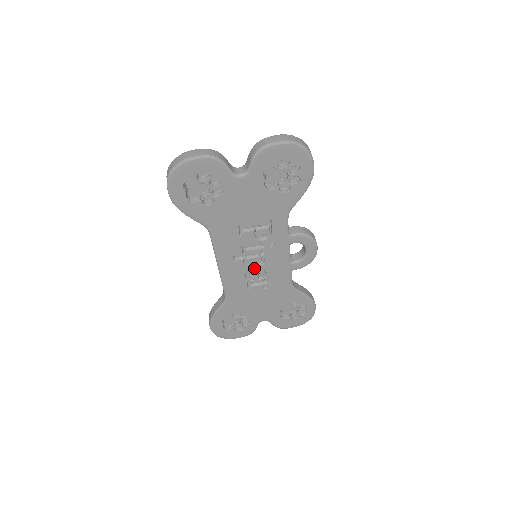
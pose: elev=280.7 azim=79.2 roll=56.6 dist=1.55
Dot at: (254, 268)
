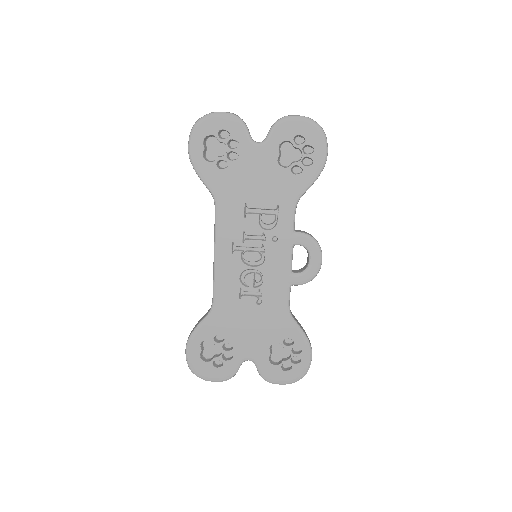
Dot at: (251, 268)
